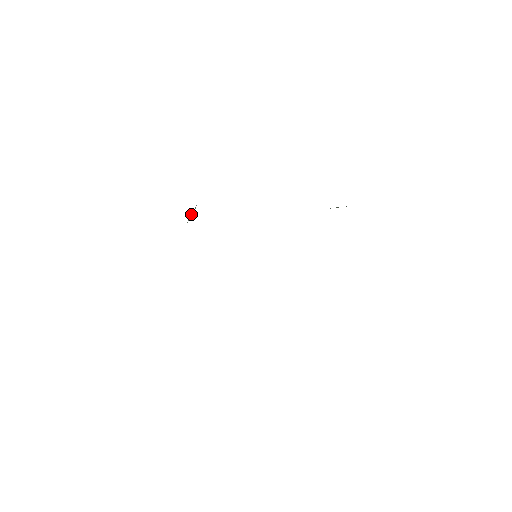
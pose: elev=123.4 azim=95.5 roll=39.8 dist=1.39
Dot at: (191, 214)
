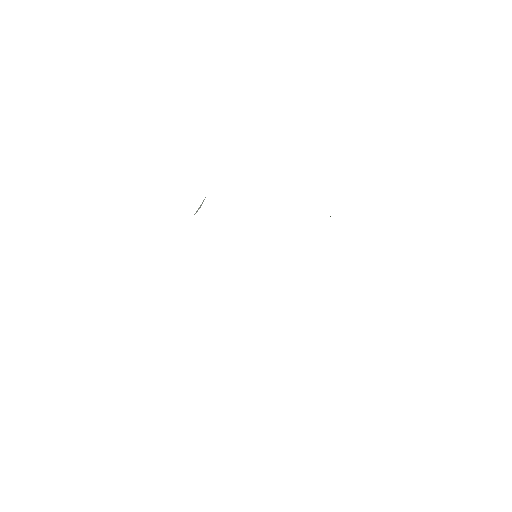
Dot at: occluded
